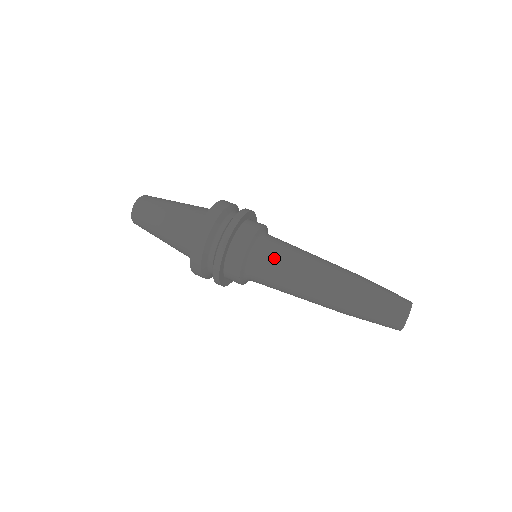
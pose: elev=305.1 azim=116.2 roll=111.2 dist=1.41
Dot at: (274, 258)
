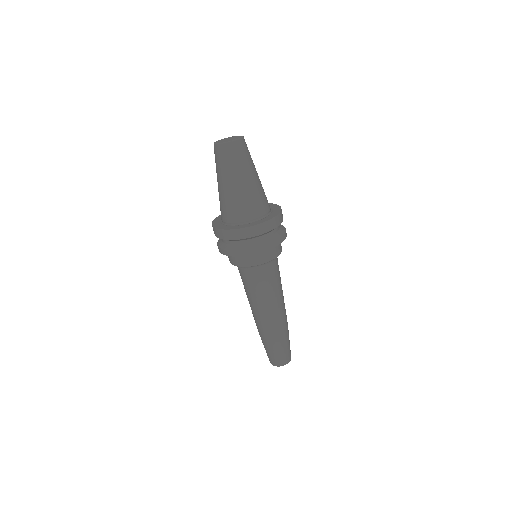
Dot at: (259, 282)
